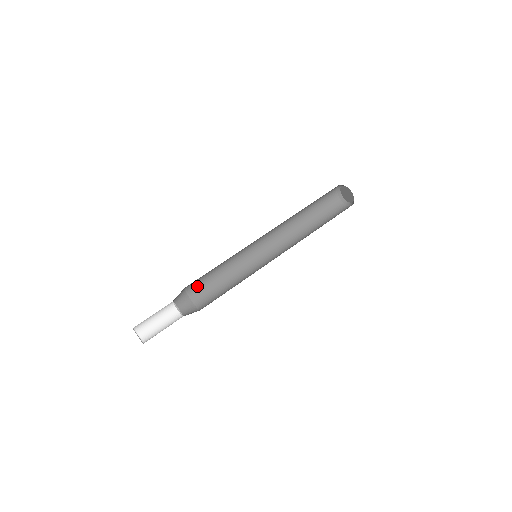
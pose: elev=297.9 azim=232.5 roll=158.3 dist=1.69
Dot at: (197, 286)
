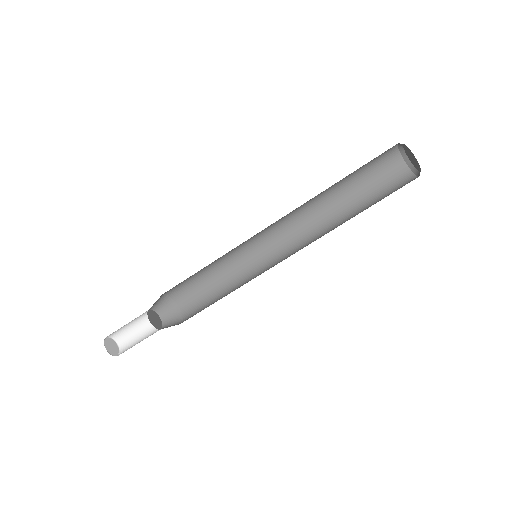
Dot at: (175, 286)
